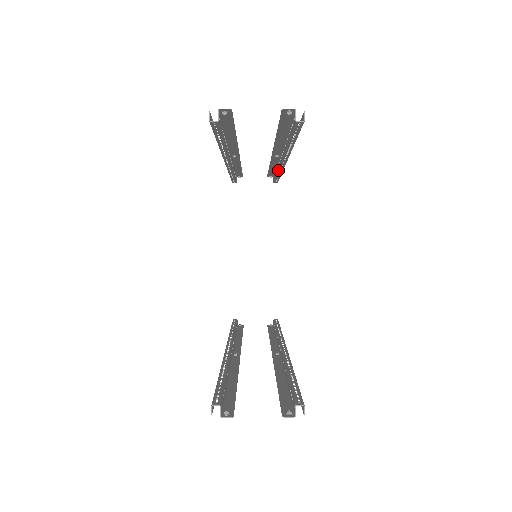
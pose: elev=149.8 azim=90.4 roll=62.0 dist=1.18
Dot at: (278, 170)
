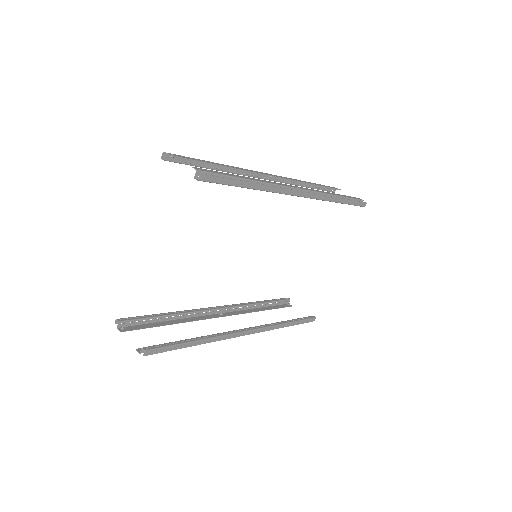
Dot at: occluded
